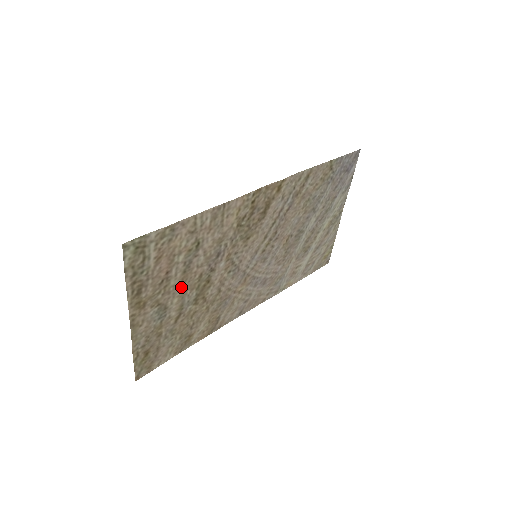
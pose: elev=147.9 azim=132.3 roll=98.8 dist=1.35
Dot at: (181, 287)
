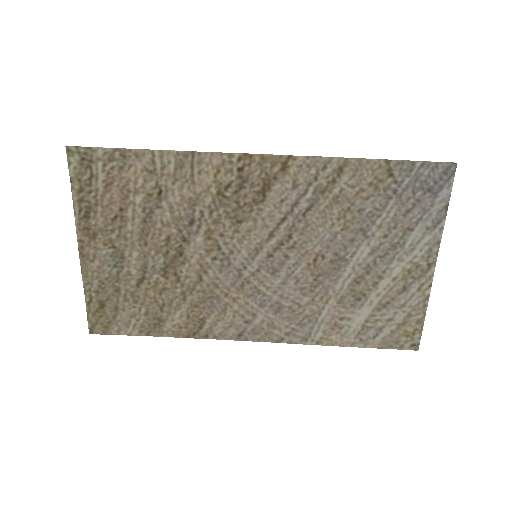
Dot at: (142, 240)
